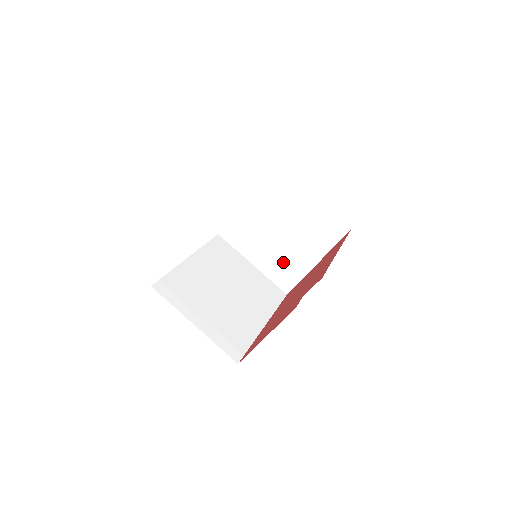
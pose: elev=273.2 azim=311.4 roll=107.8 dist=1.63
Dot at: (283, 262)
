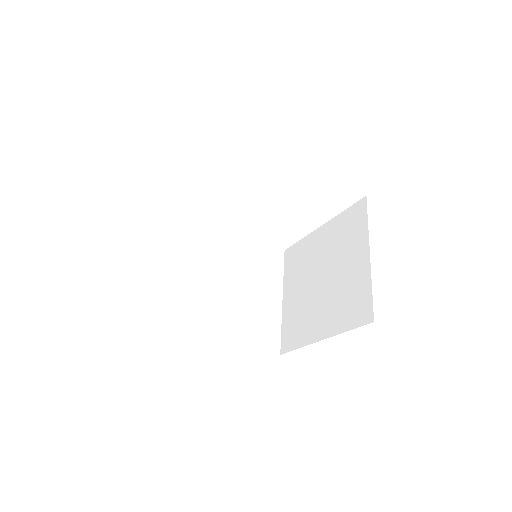
Dot at: (301, 315)
